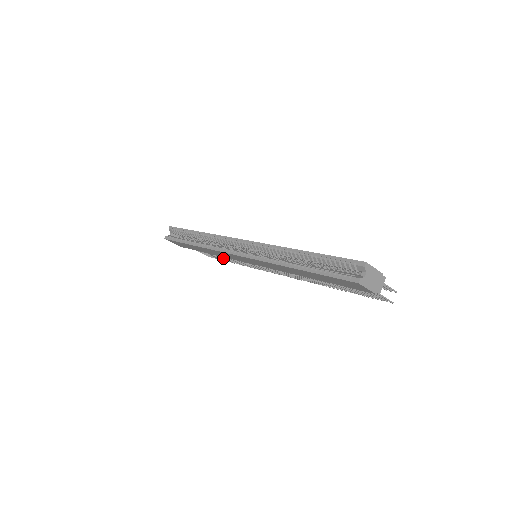
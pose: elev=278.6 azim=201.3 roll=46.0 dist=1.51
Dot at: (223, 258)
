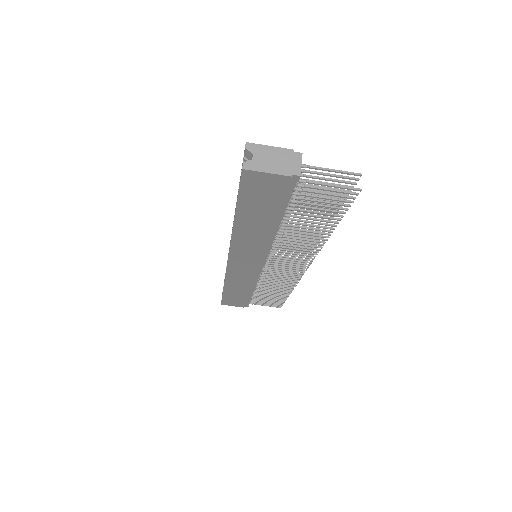
Dot at: (273, 294)
